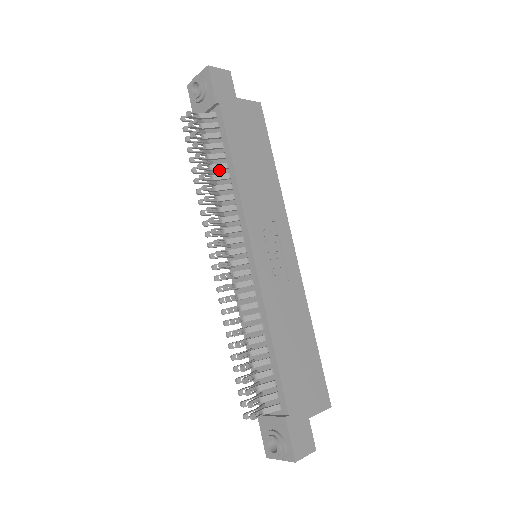
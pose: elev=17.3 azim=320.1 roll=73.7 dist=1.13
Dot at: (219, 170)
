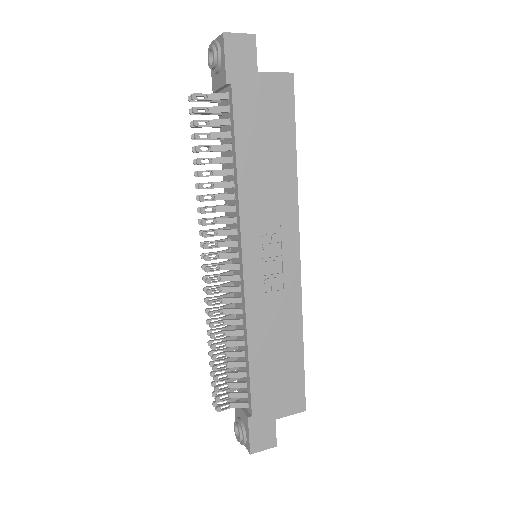
Dot at: occluded
